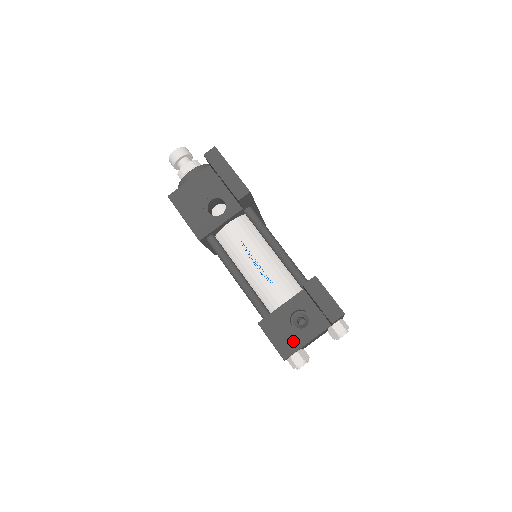
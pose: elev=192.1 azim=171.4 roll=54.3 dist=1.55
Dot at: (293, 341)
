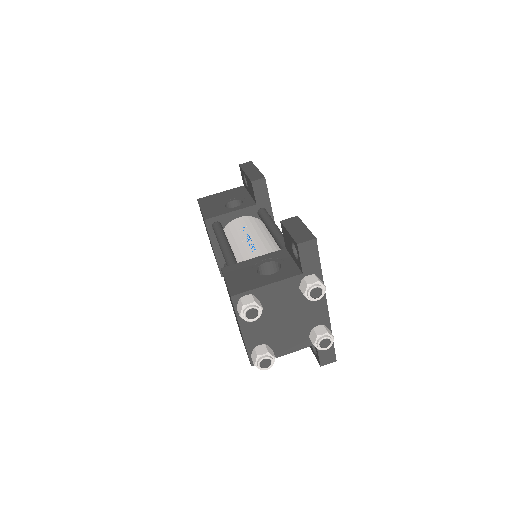
Dot at: (251, 282)
